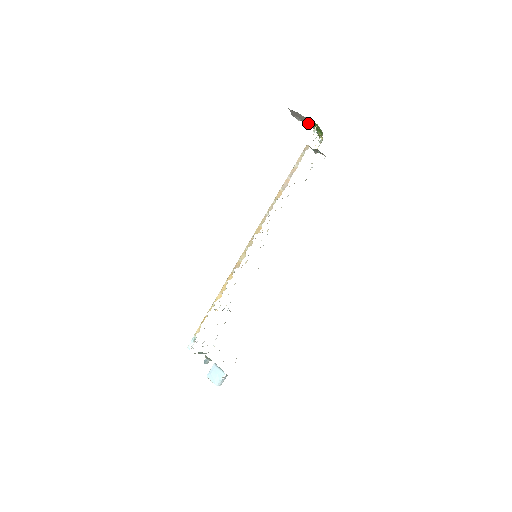
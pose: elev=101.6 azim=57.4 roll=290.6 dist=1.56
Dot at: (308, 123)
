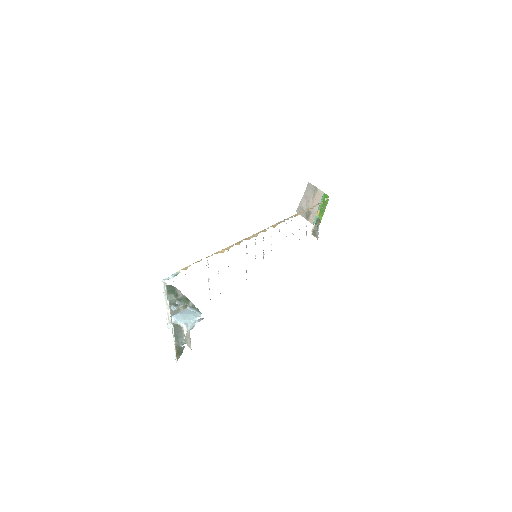
Dot at: (312, 210)
